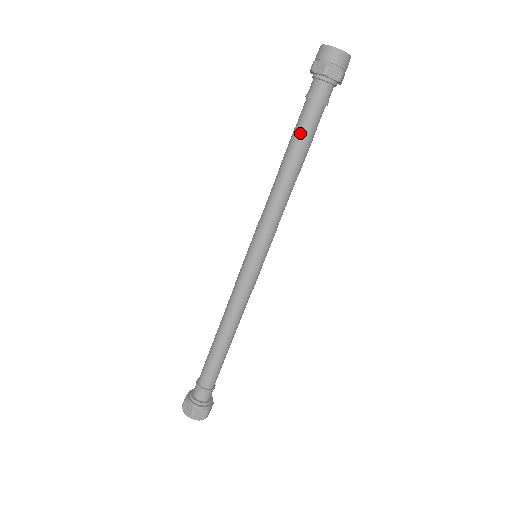
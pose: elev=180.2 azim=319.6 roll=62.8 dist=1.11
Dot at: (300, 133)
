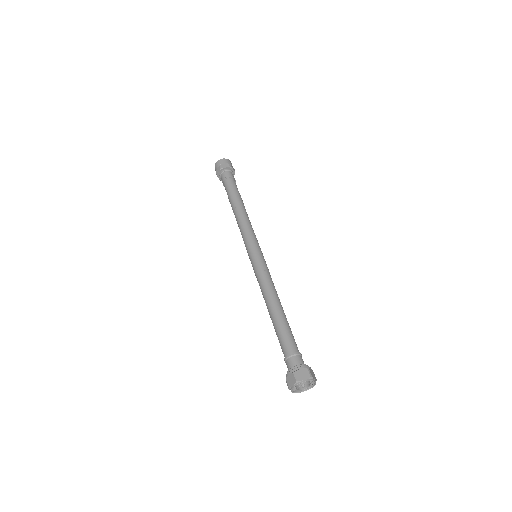
Dot at: (230, 193)
